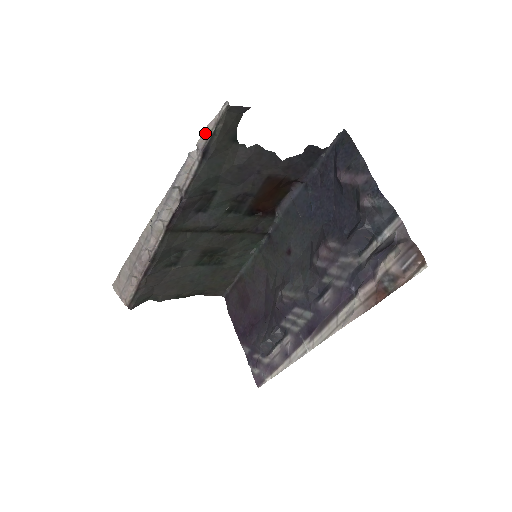
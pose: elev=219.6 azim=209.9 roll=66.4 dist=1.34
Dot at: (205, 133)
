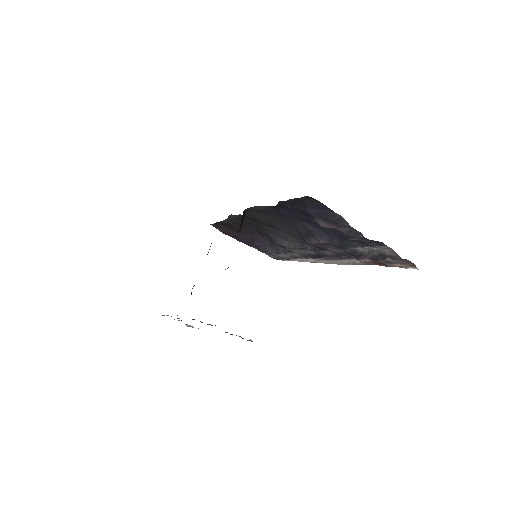
Dot at: occluded
